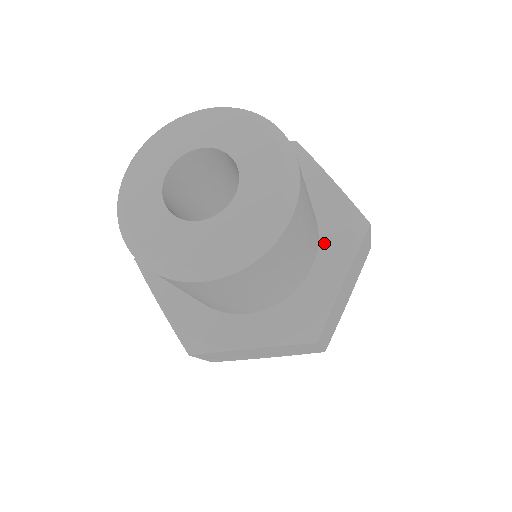
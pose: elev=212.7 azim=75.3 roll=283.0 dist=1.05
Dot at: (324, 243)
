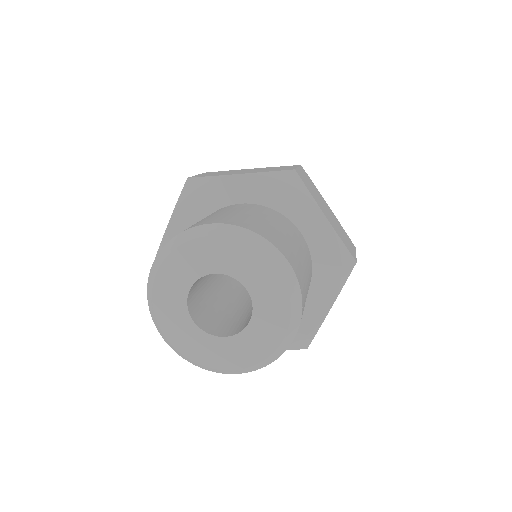
Dot at: (316, 277)
